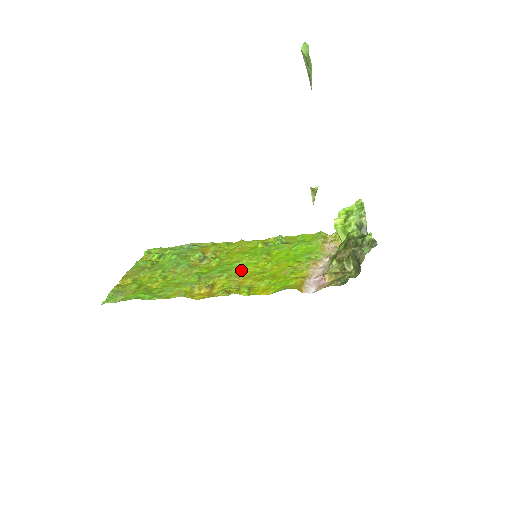
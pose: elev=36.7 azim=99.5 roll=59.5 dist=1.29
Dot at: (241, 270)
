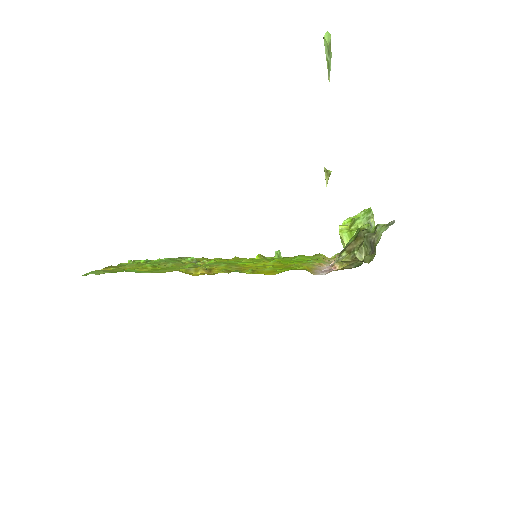
Dot at: (241, 264)
